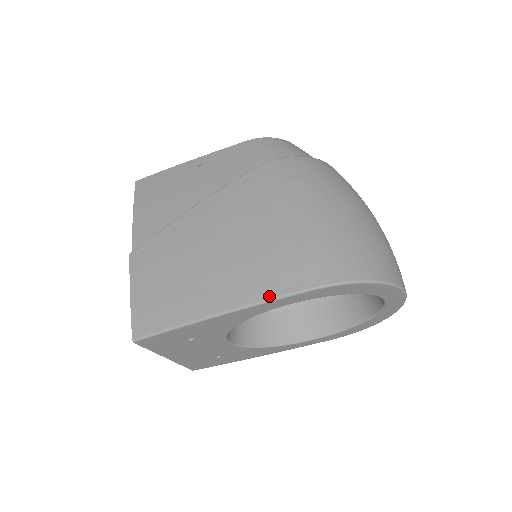
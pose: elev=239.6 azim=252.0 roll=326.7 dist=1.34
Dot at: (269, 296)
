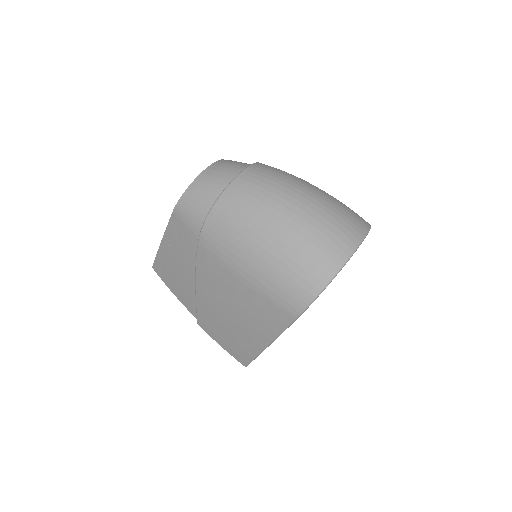
Dot at: (280, 330)
